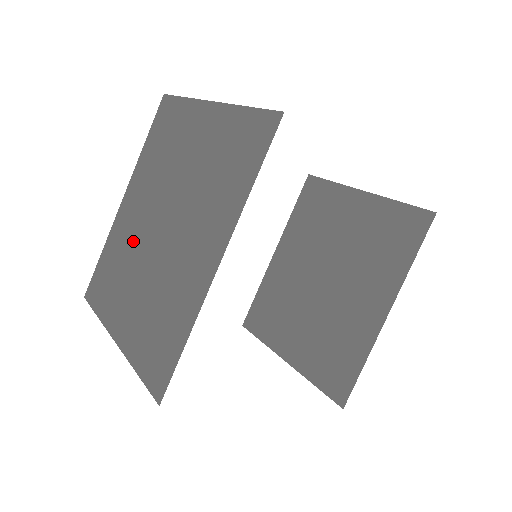
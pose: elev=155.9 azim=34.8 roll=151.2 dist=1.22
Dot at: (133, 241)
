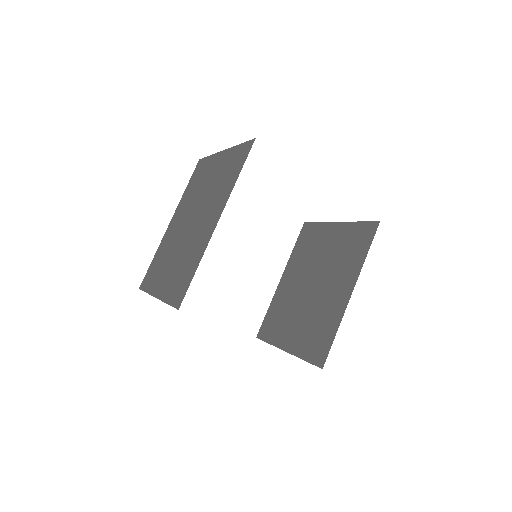
Dot at: (173, 240)
